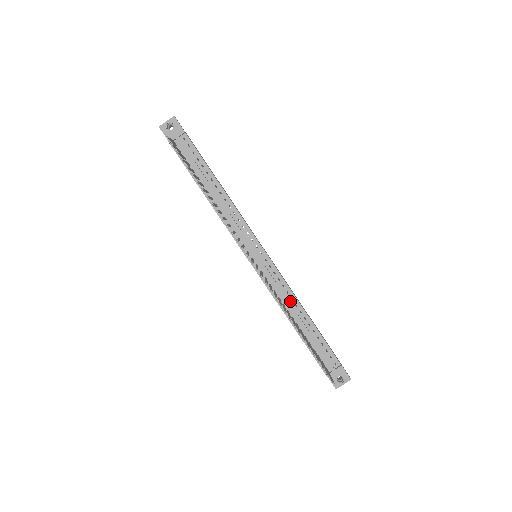
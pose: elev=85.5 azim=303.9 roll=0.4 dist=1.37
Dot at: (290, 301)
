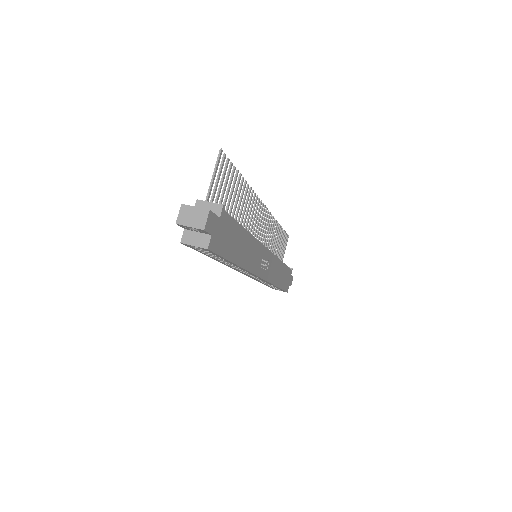
Dot at: occluded
